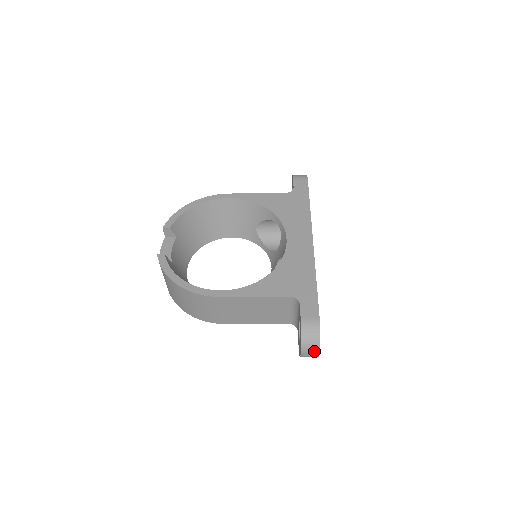
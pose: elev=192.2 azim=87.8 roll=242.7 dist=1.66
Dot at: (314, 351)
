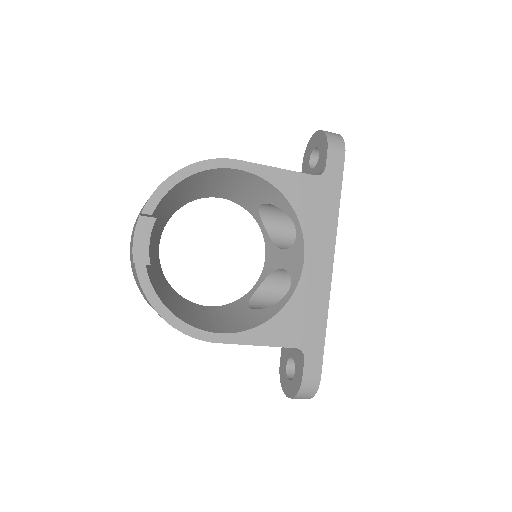
Dot at: (302, 398)
